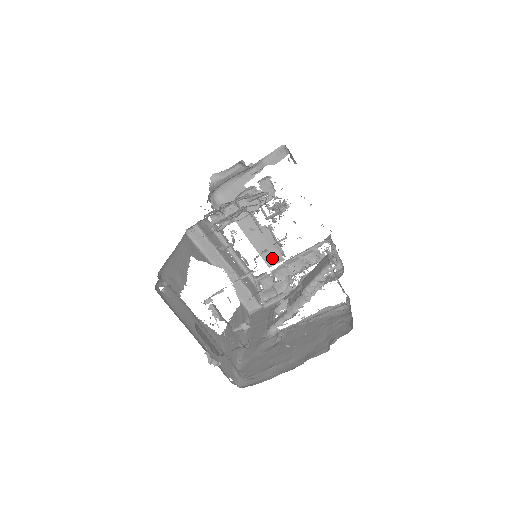
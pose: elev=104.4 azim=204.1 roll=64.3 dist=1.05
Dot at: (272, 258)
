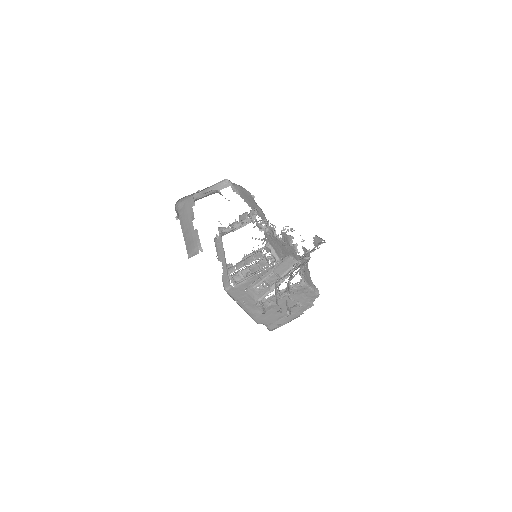
Dot at: (192, 252)
